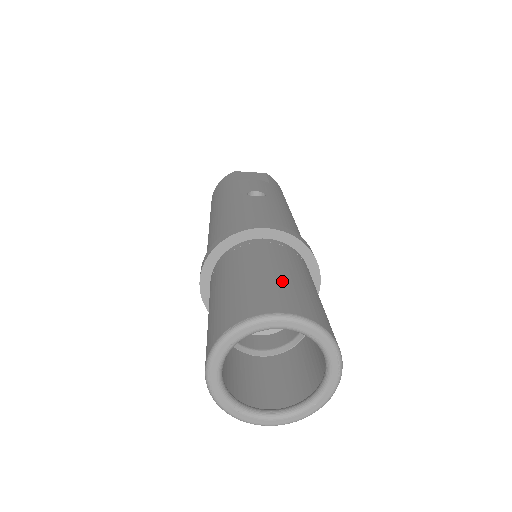
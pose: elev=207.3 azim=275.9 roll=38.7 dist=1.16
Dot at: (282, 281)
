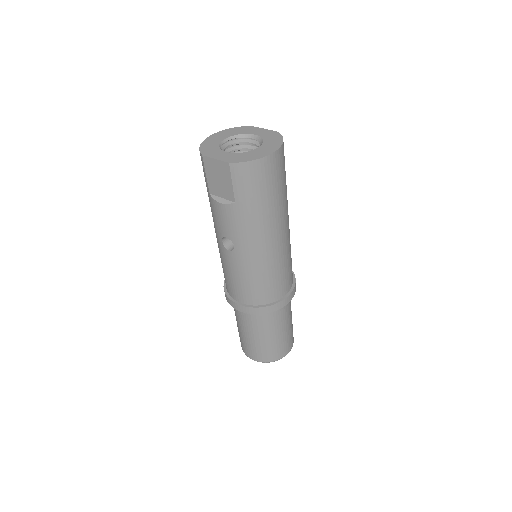
Dot at: (250, 343)
